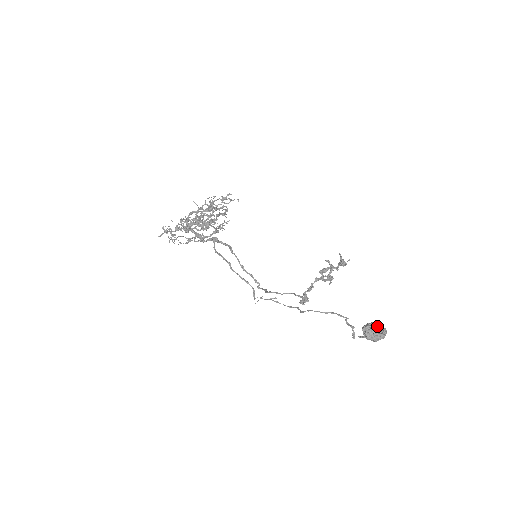
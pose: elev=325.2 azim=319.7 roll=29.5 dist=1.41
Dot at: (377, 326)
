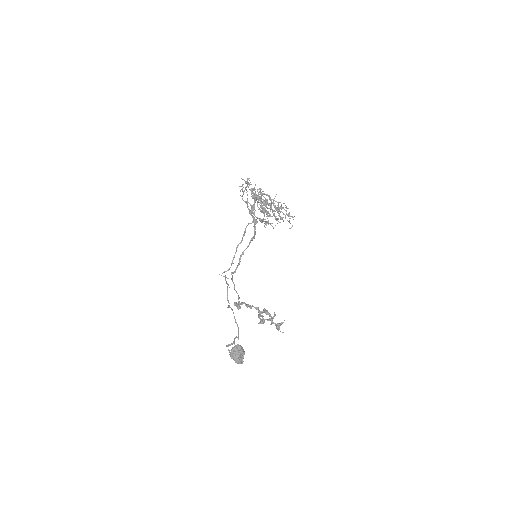
Dot at: (243, 354)
